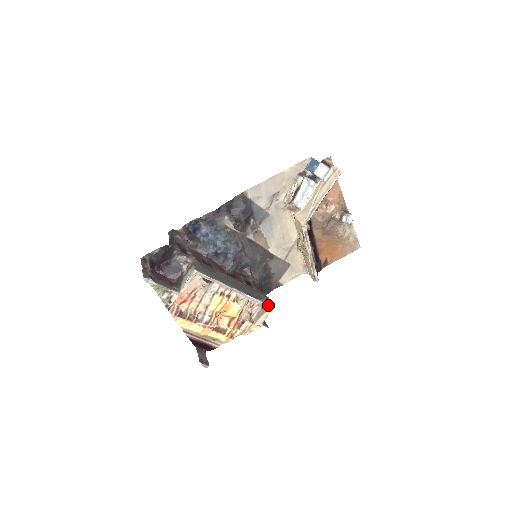
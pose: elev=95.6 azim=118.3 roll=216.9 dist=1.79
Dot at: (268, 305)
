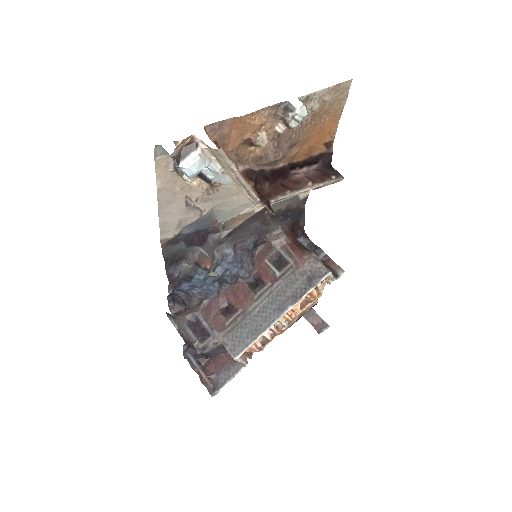
Dot at: (323, 279)
